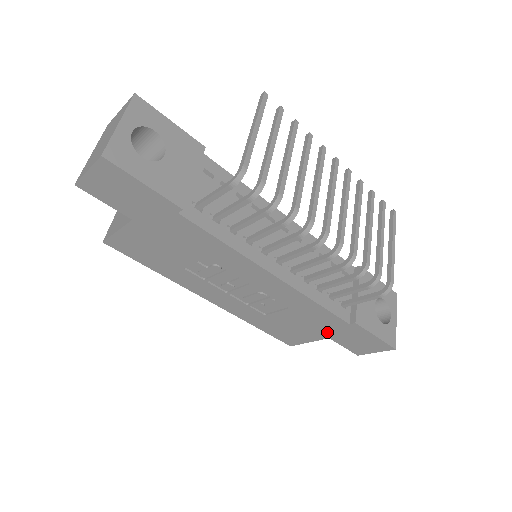
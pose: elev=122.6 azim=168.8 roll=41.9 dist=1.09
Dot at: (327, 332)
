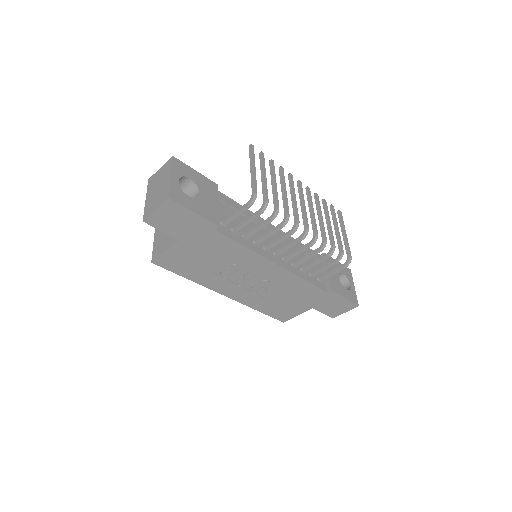
Dot at: (311, 303)
